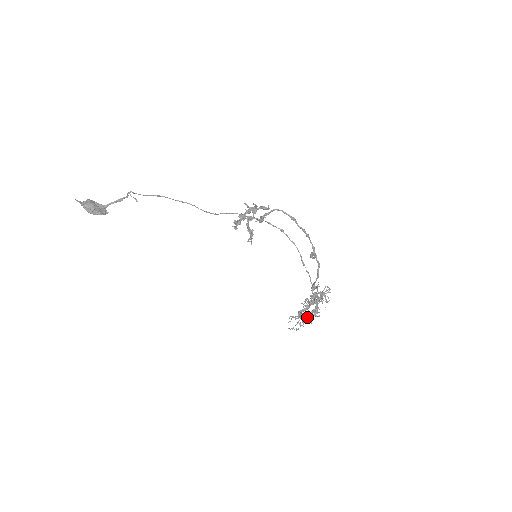
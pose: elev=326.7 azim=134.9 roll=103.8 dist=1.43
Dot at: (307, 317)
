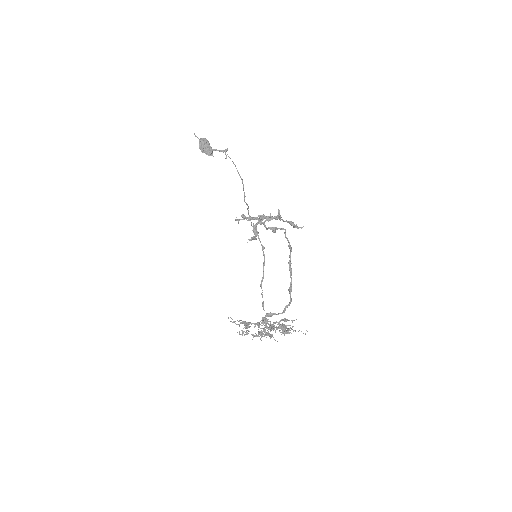
Dot at: (255, 333)
